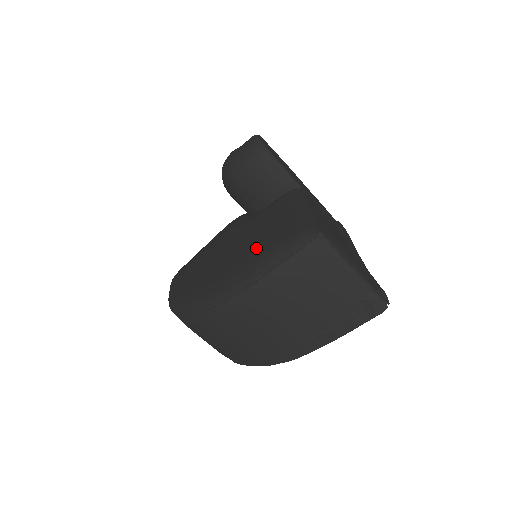
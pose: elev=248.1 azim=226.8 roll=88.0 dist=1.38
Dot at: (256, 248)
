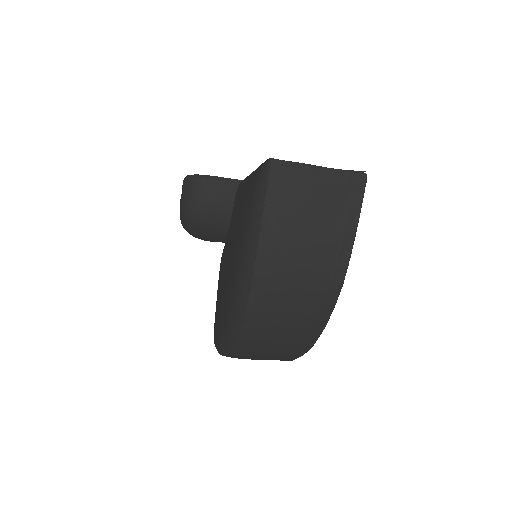
Dot at: (242, 225)
